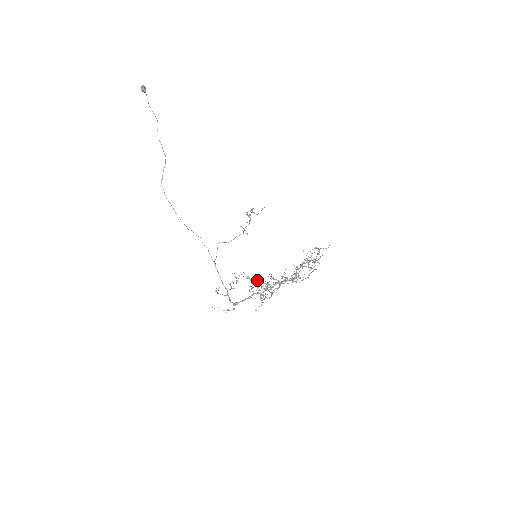
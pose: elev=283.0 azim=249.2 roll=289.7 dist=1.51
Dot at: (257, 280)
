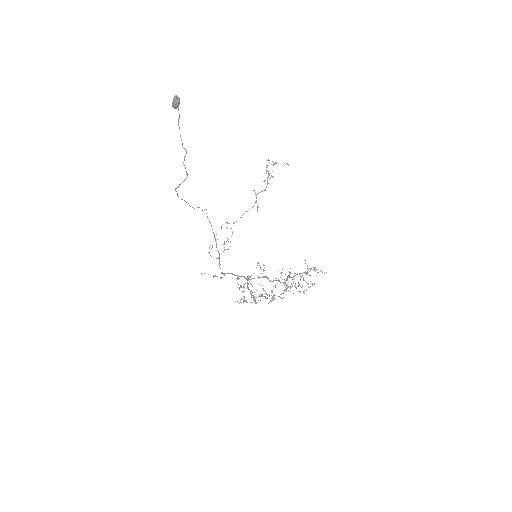
Dot at: (248, 288)
